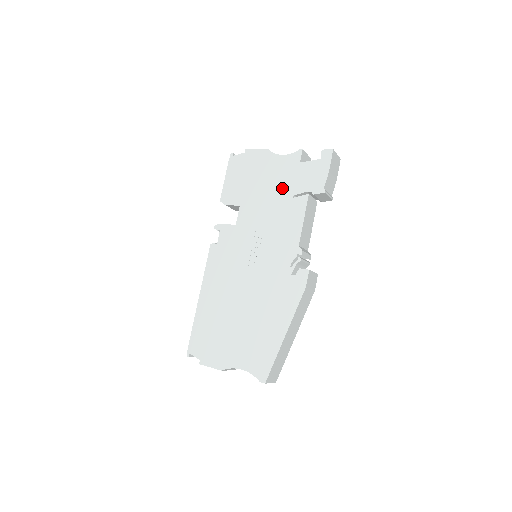
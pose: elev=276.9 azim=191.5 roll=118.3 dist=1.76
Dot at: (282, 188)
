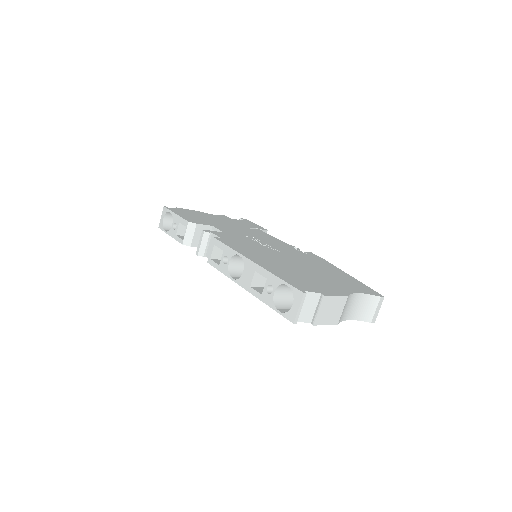
Dot at: (236, 224)
